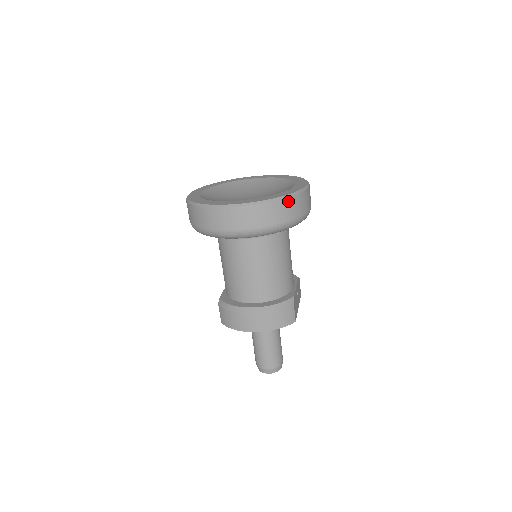
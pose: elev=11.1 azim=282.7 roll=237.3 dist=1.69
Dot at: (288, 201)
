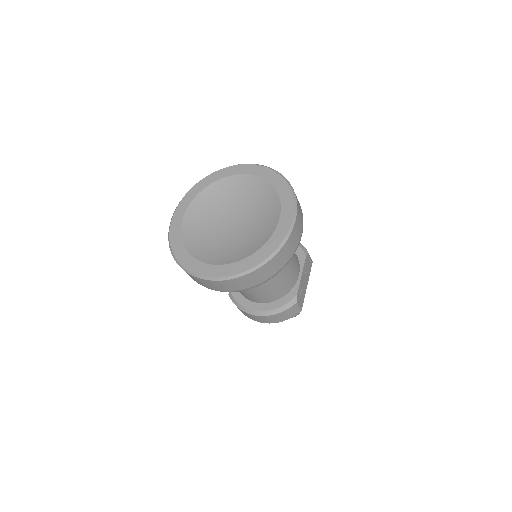
Dot at: (267, 265)
